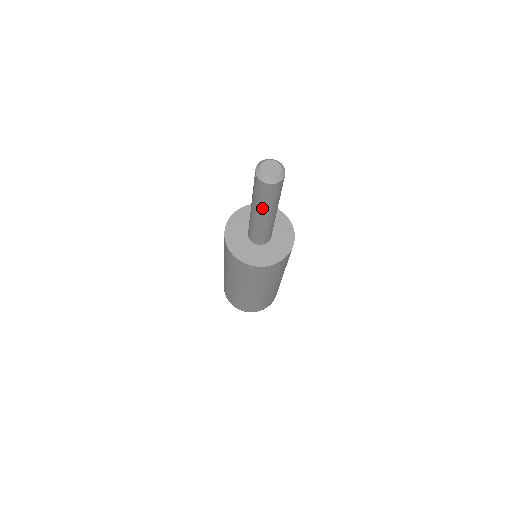
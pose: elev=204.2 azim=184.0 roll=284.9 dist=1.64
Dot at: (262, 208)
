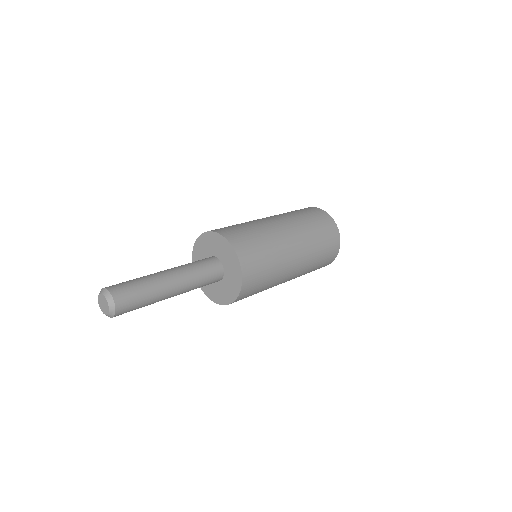
Dot at: occluded
